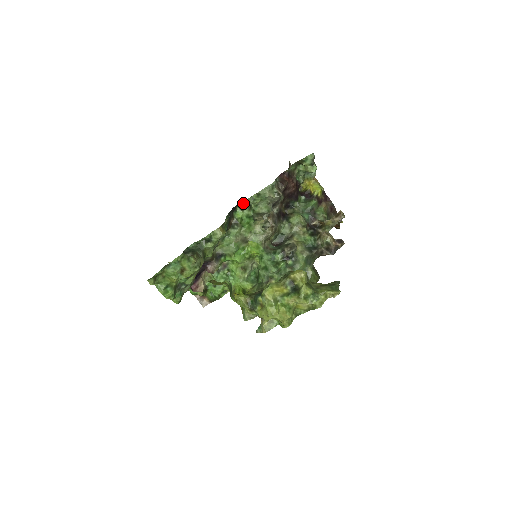
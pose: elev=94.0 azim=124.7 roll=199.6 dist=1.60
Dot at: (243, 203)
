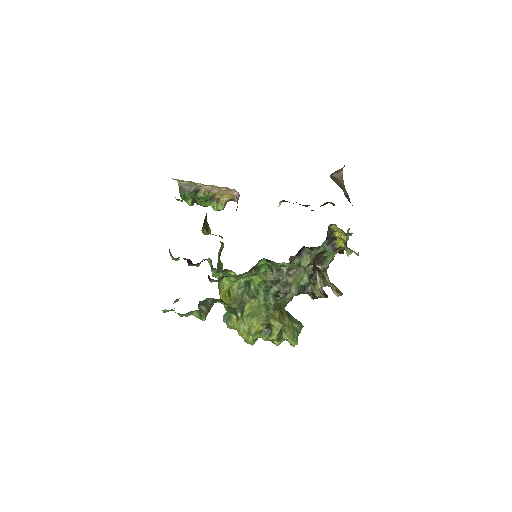
Dot at: (271, 261)
